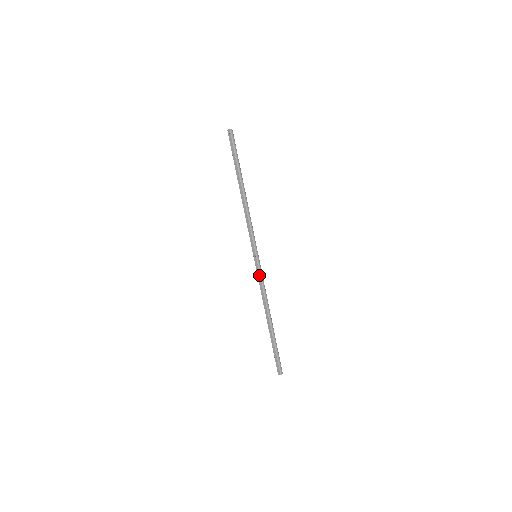
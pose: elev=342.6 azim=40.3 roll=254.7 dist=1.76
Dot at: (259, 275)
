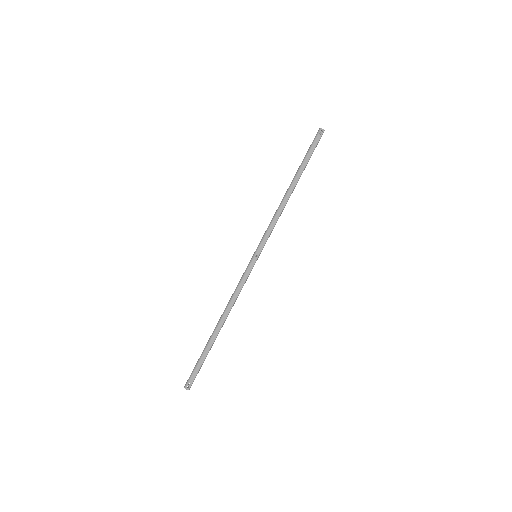
Dot at: (247, 276)
